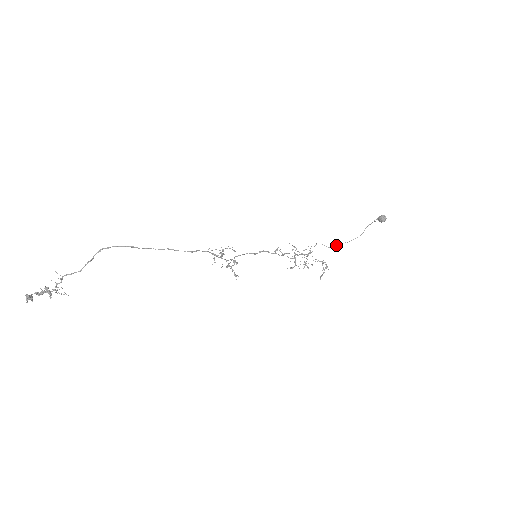
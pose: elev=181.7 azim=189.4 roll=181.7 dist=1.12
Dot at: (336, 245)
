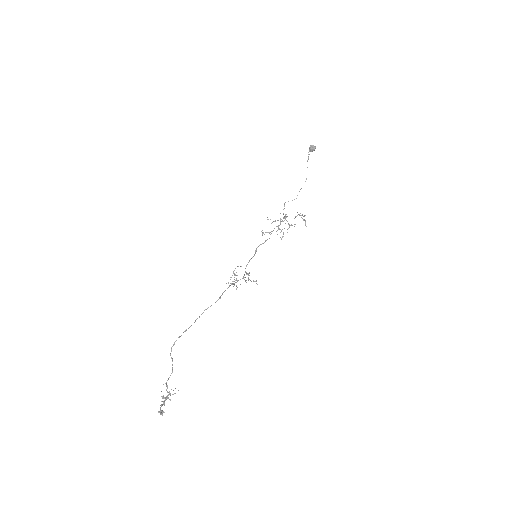
Dot at: occluded
